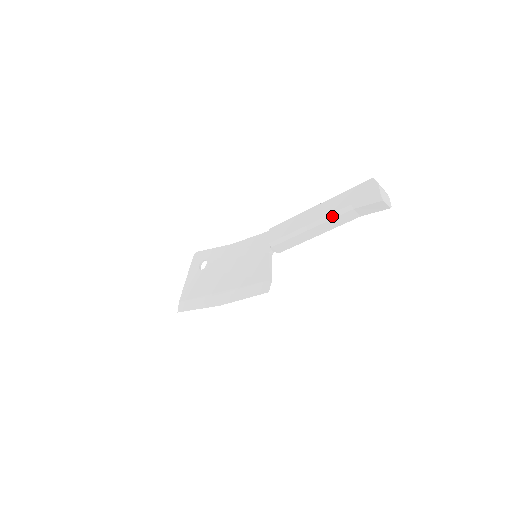
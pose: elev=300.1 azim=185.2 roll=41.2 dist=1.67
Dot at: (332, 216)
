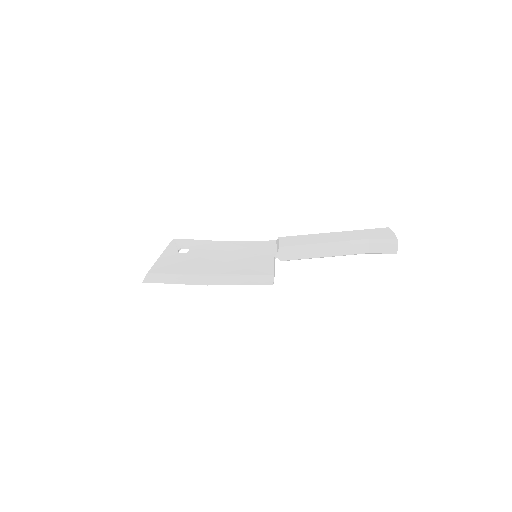
Dot at: (349, 243)
